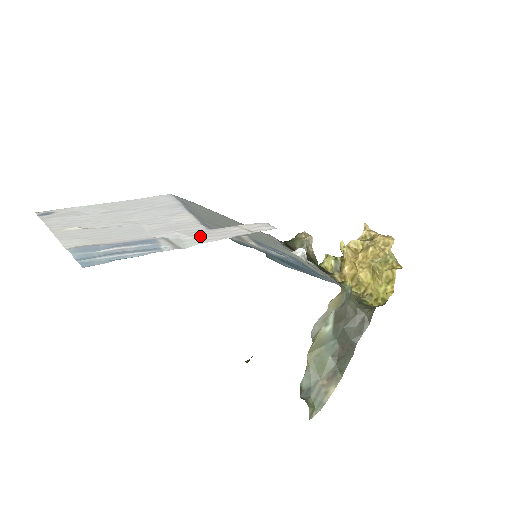
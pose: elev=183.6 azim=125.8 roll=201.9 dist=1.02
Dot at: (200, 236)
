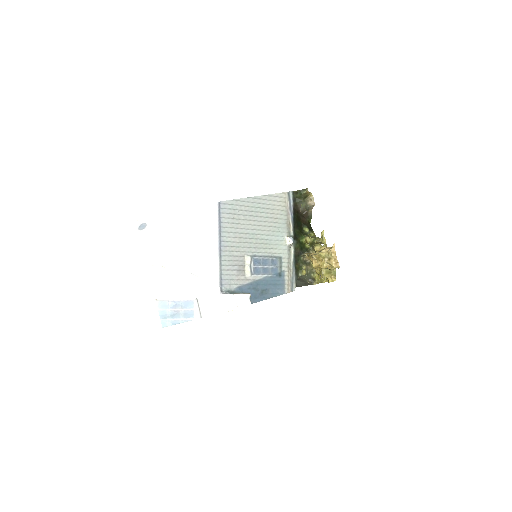
Dot at: (213, 305)
